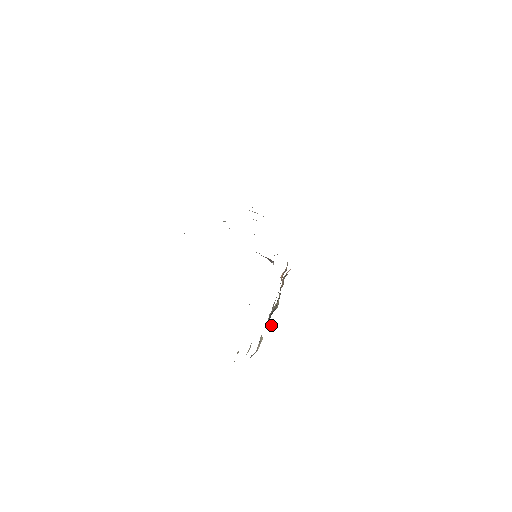
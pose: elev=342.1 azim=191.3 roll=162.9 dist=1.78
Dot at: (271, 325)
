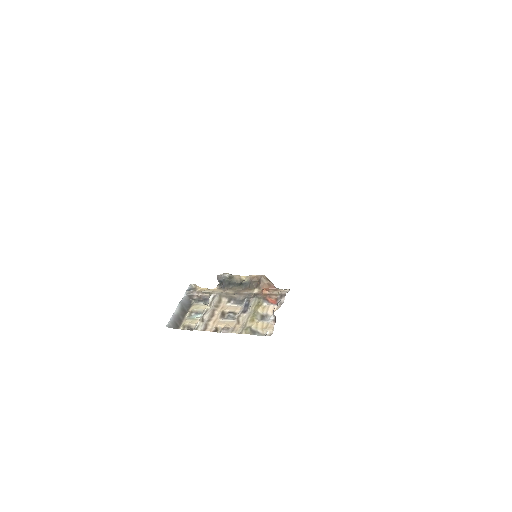
Dot at: (221, 282)
